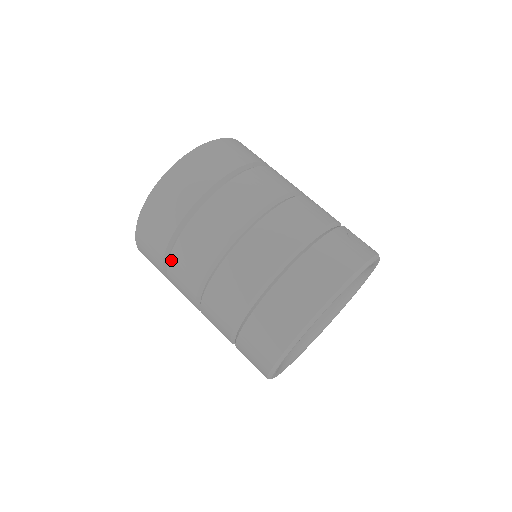
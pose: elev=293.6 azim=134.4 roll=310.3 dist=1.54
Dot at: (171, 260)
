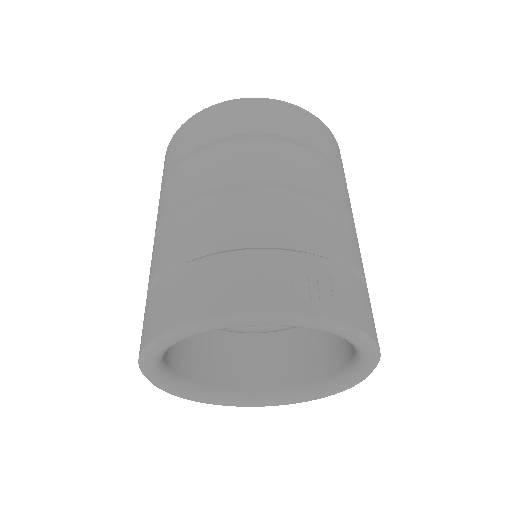
Dot at: occluded
